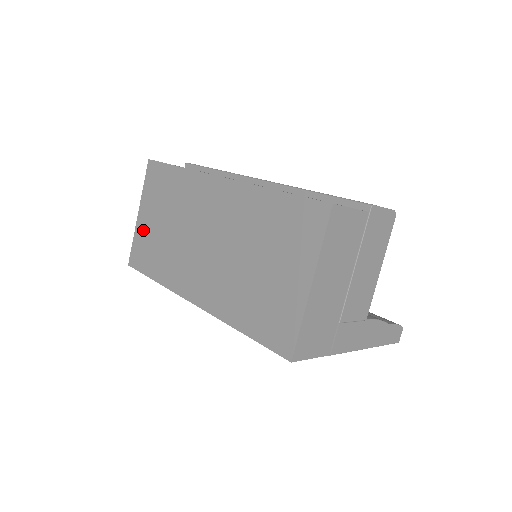
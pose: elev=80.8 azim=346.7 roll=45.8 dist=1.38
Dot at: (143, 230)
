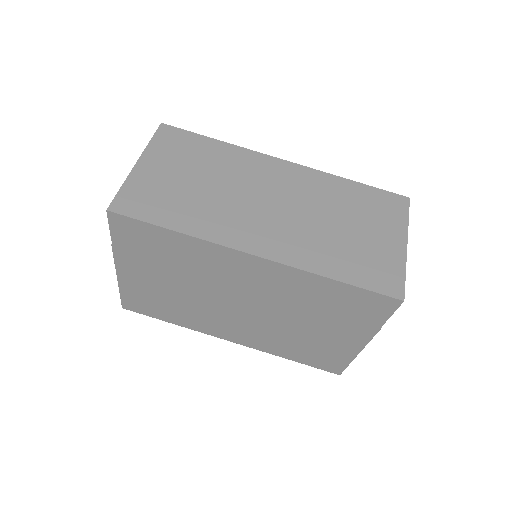
Dot at: (148, 179)
